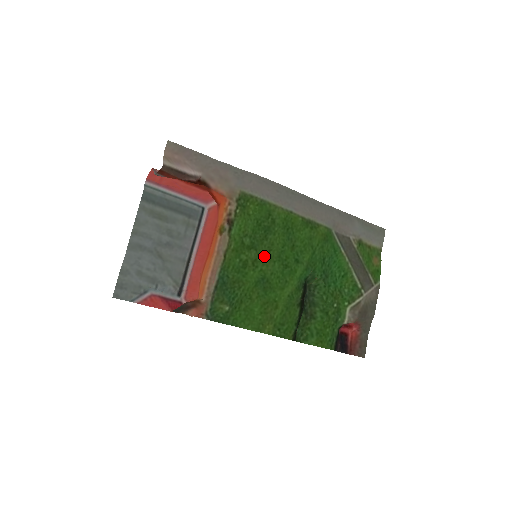
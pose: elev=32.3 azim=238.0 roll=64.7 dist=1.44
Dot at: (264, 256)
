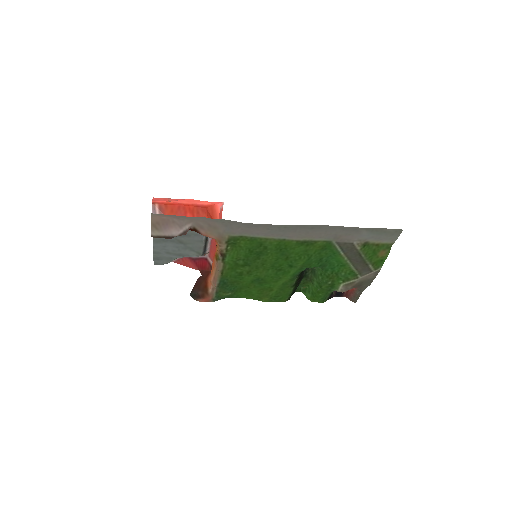
Dot at: (257, 268)
